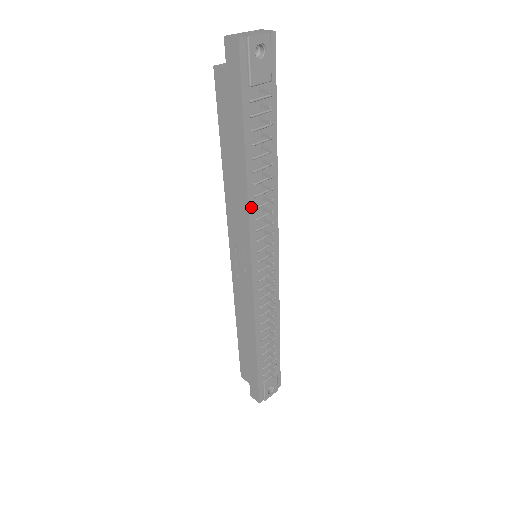
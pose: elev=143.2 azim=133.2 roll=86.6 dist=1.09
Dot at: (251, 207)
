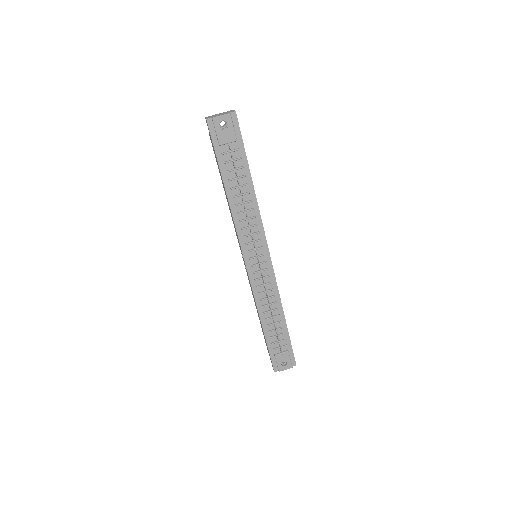
Dot at: (236, 220)
